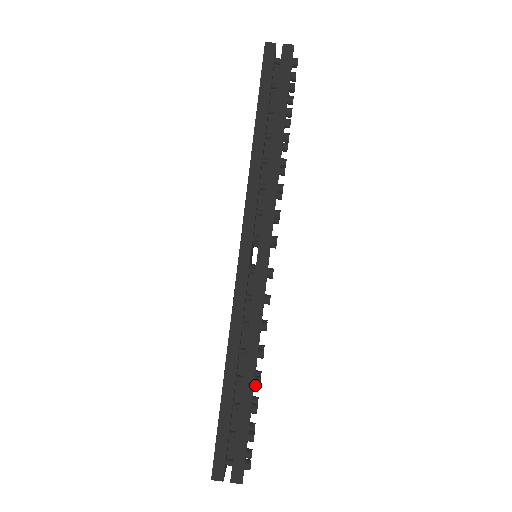
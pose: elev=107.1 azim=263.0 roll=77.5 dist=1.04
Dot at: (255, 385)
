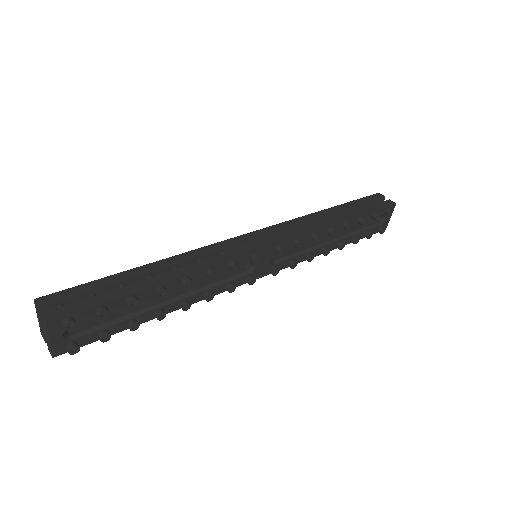
Dot at: (156, 289)
